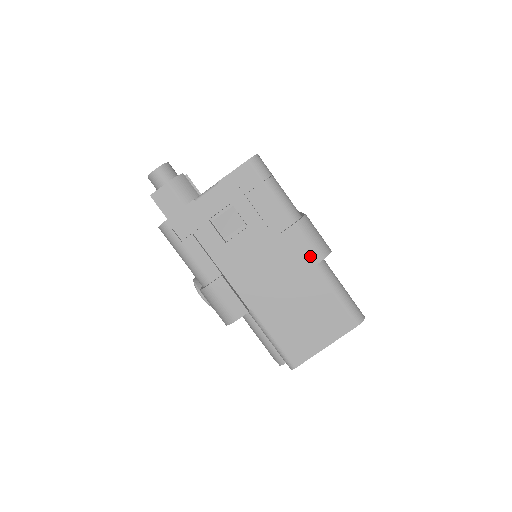
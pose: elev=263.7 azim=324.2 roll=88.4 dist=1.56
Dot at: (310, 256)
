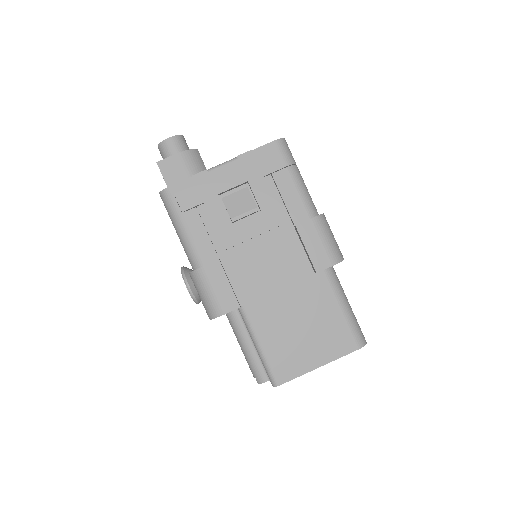
Dot at: (321, 258)
